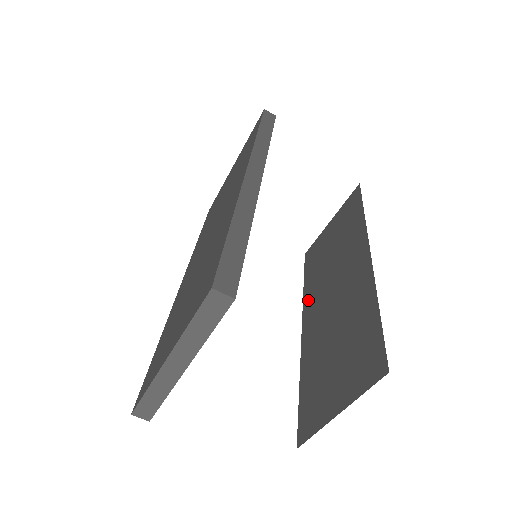
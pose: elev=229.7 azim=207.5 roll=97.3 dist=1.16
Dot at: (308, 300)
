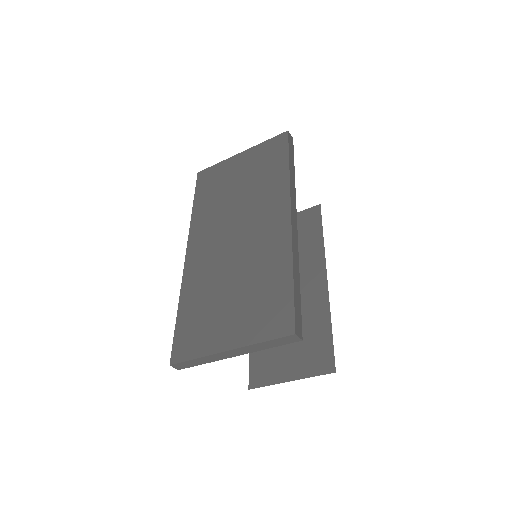
Dot at: occluded
